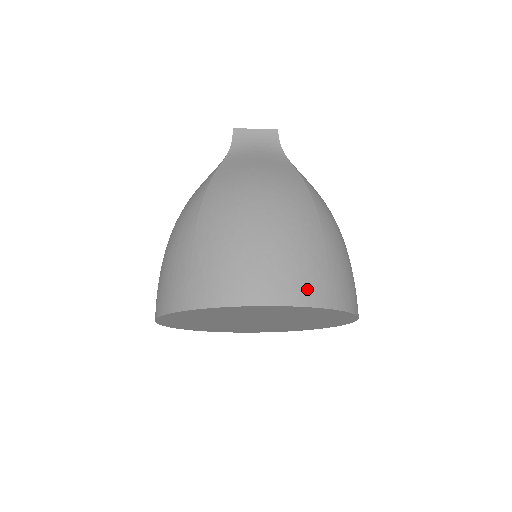
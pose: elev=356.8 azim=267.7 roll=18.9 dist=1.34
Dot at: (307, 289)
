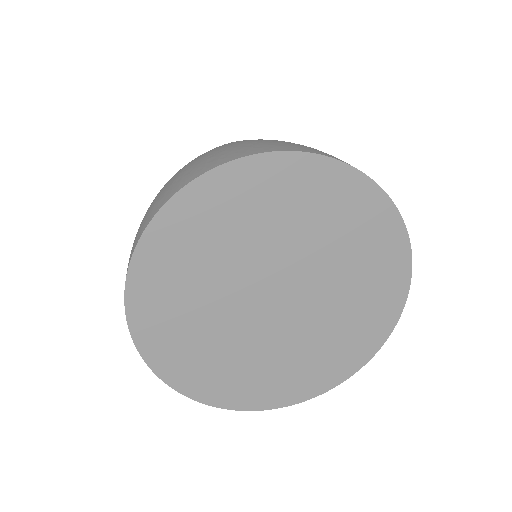
Dot at: occluded
